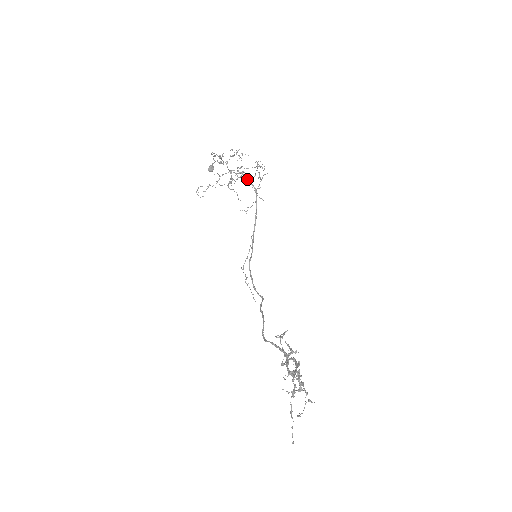
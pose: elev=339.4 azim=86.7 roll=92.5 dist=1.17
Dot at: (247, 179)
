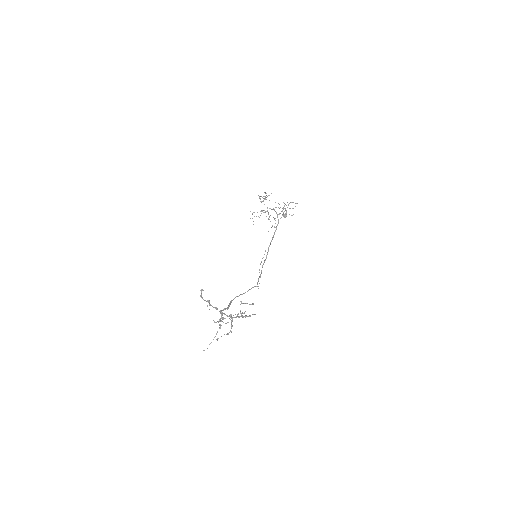
Dot at: (276, 213)
